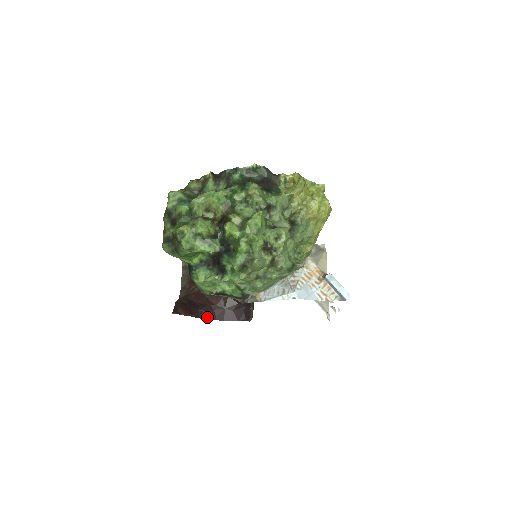
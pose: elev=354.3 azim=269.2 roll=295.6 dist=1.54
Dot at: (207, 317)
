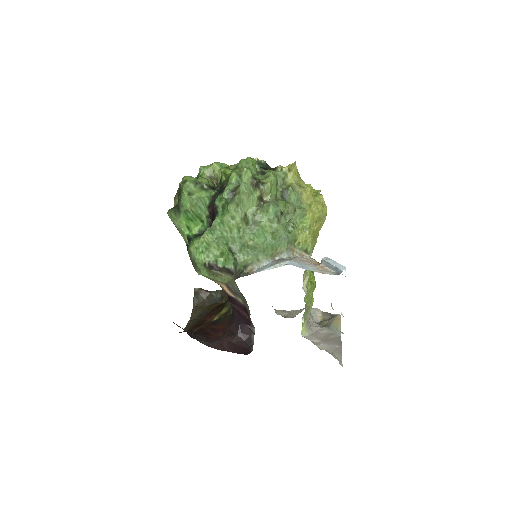
Dot at: (201, 341)
